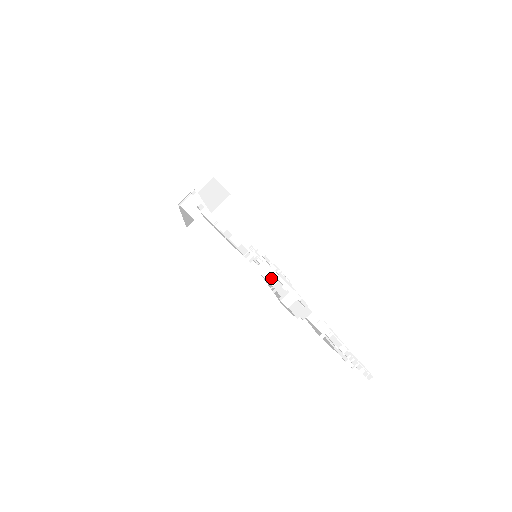
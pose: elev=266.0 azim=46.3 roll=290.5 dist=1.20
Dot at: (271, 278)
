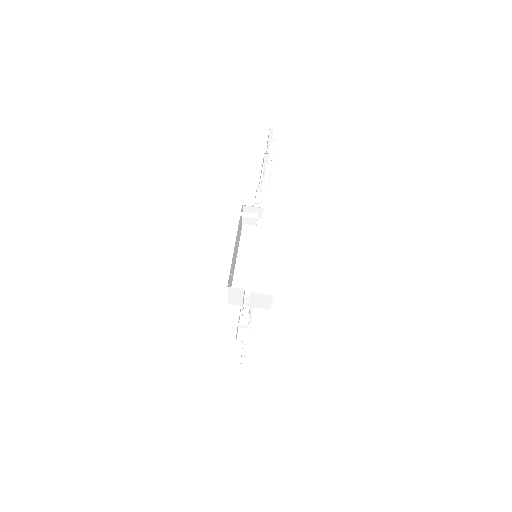
Dot at: occluded
